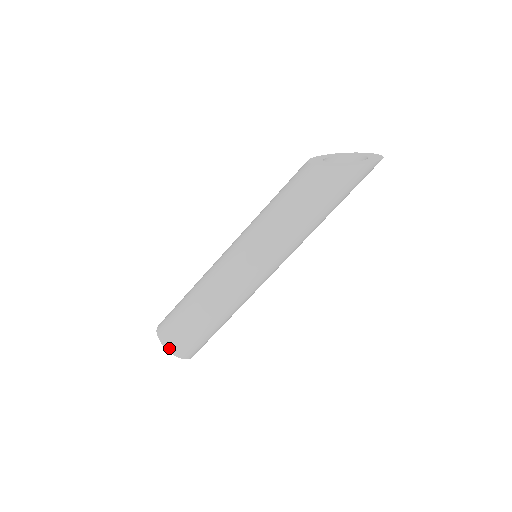
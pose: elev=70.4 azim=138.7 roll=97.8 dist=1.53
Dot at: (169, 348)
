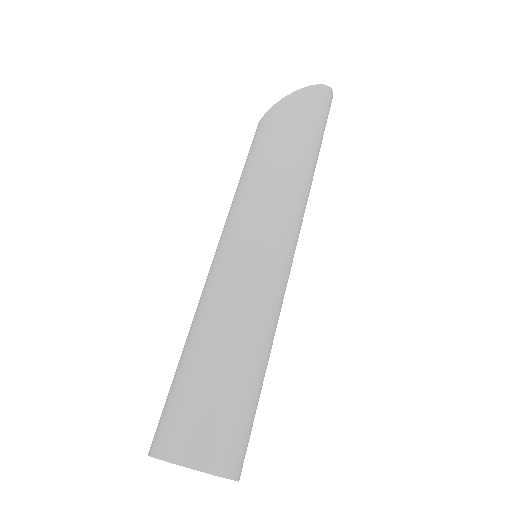
Dot at: (174, 457)
